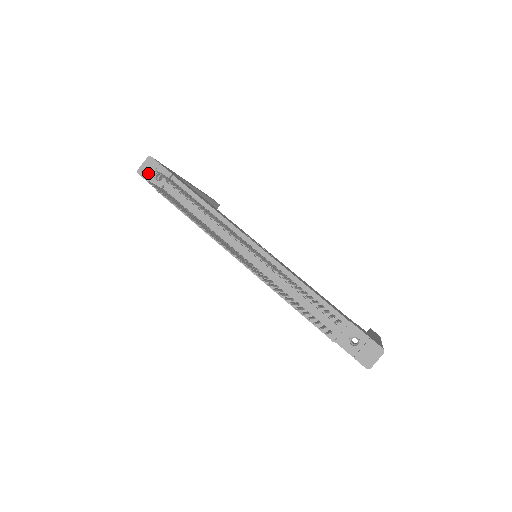
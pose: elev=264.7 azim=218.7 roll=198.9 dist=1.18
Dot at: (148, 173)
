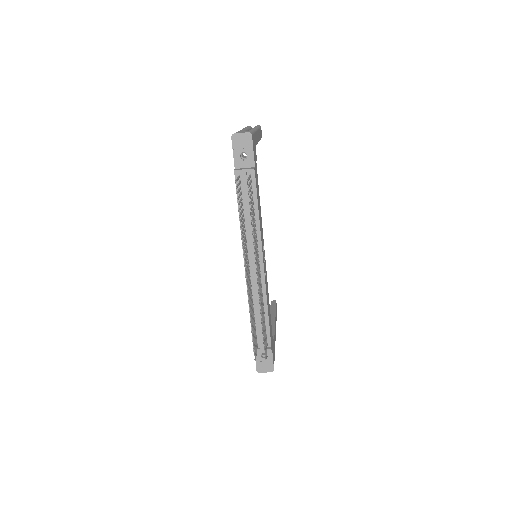
Dot at: (239, 145)
